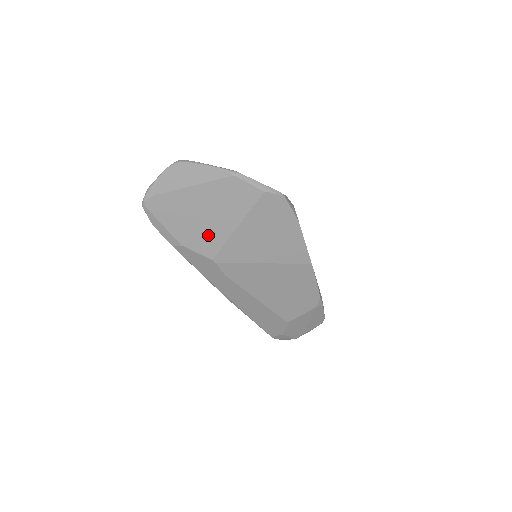
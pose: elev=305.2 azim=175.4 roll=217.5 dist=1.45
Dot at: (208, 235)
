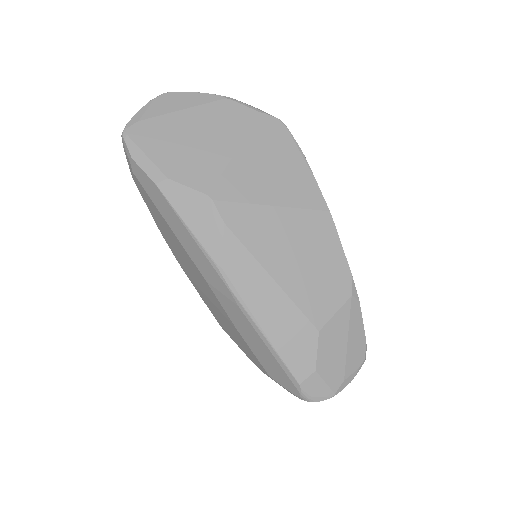
Dot at: (201, 163)
